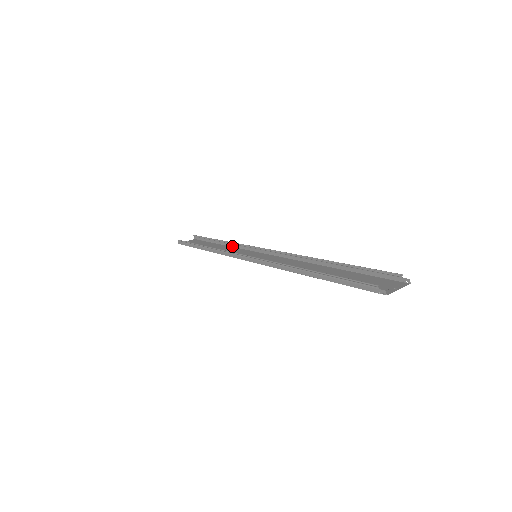
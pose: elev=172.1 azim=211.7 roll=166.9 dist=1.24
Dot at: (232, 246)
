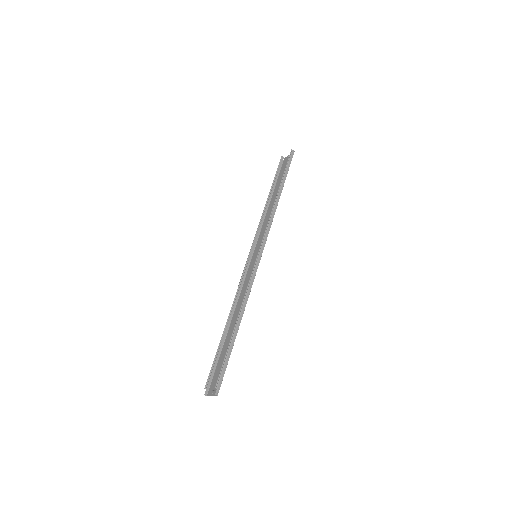
Dot at: (275, 209)
